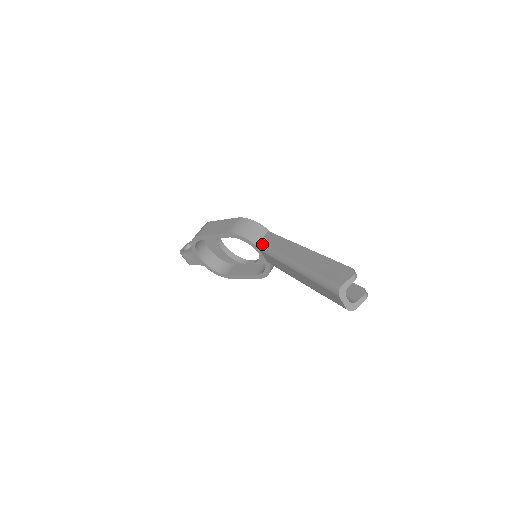
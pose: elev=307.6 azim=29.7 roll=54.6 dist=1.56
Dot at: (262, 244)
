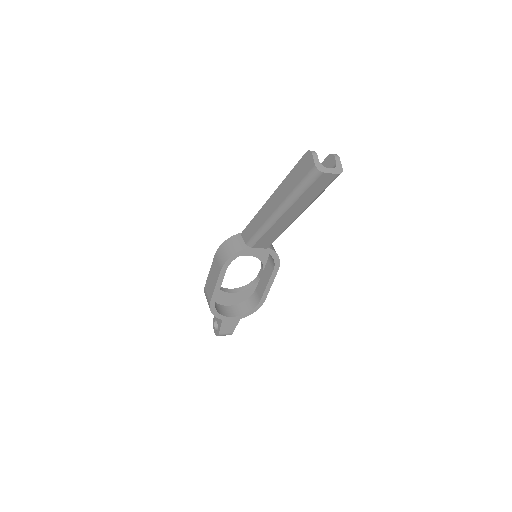
Dot at: (248, 242)
